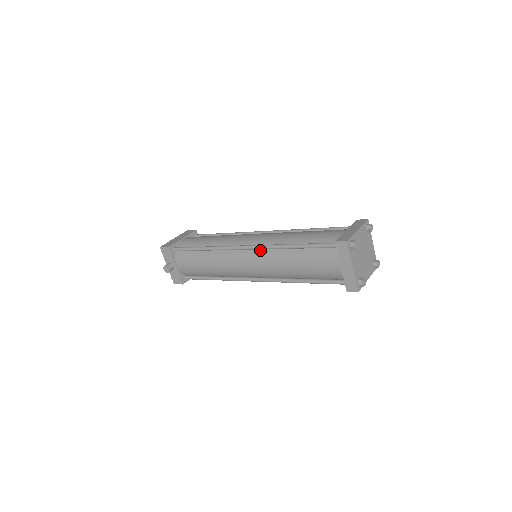
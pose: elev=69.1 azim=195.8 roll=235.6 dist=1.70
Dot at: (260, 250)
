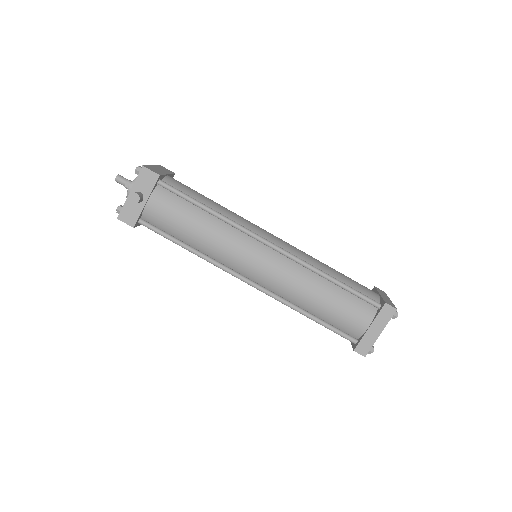
Dot at: (287, 258)
